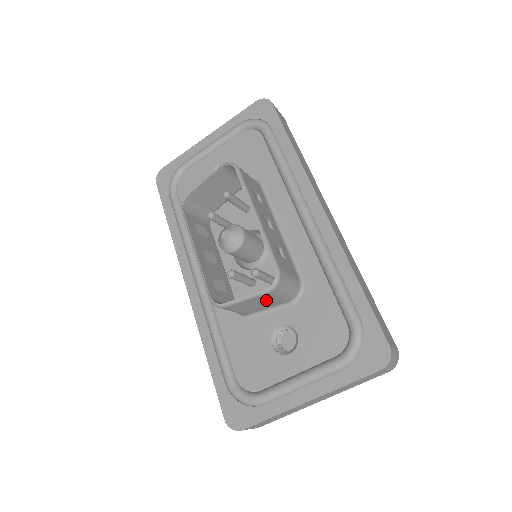
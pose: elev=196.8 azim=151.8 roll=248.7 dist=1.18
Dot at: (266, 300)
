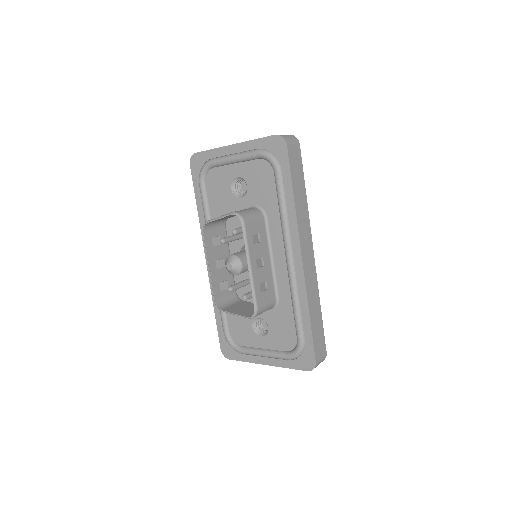
Dot at: (250, 312)
